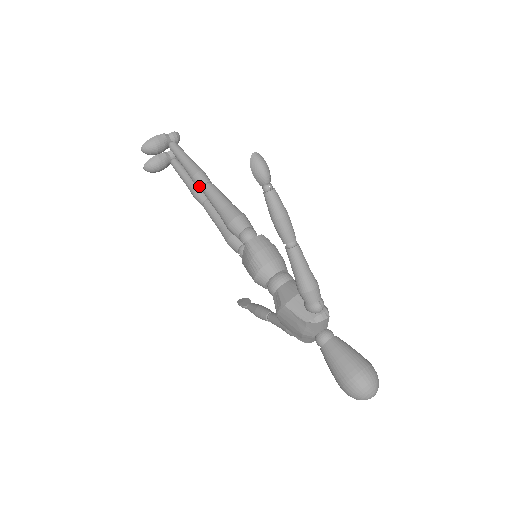
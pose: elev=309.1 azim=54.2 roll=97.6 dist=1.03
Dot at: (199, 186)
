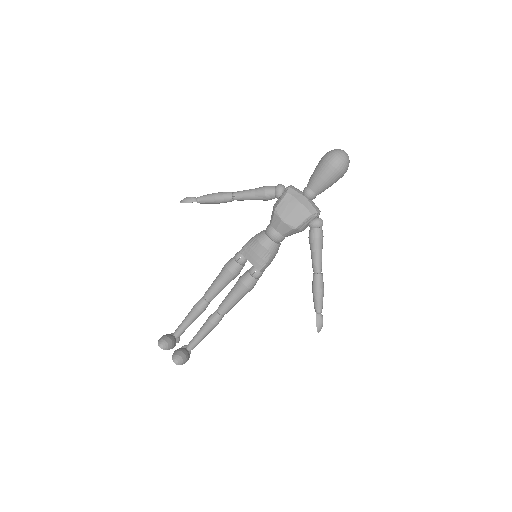
Dot at: (202, 303)
